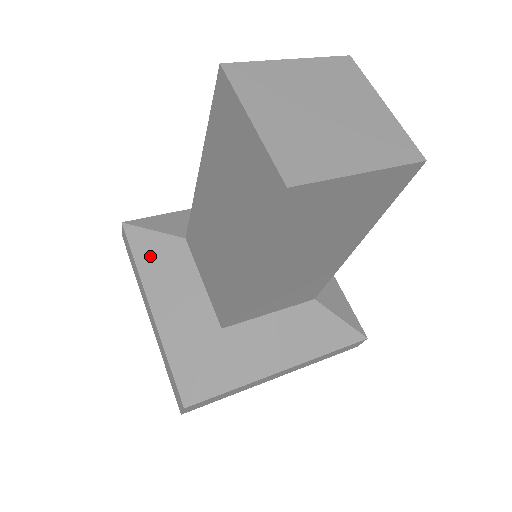
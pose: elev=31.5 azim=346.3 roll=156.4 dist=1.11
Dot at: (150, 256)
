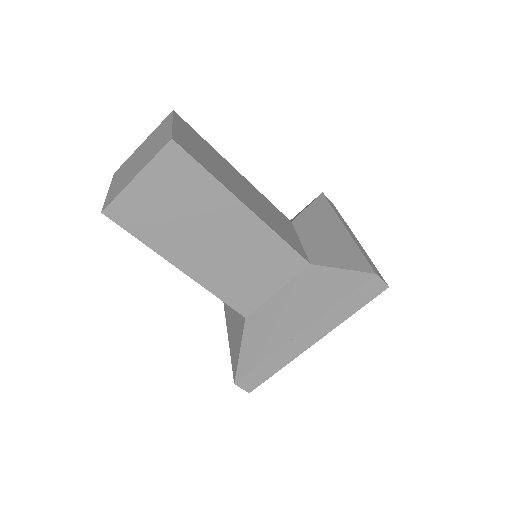
Dot at: occluded
